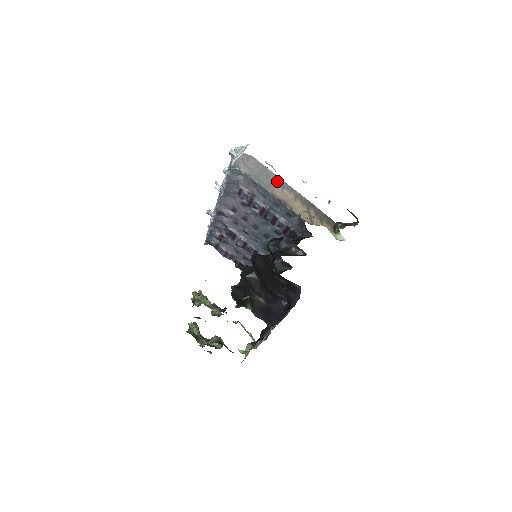
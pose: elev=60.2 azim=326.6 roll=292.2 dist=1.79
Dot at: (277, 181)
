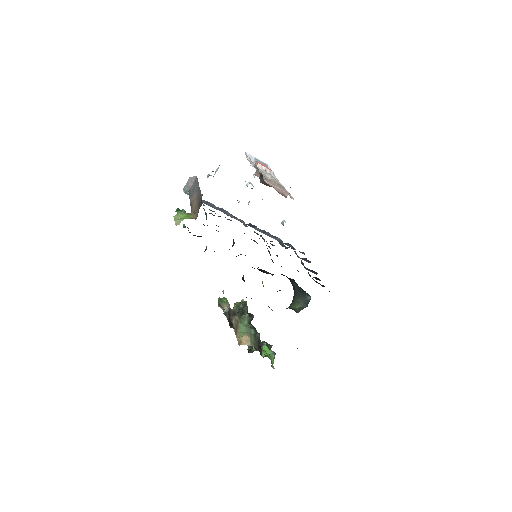
Dot at: (197, 188)
